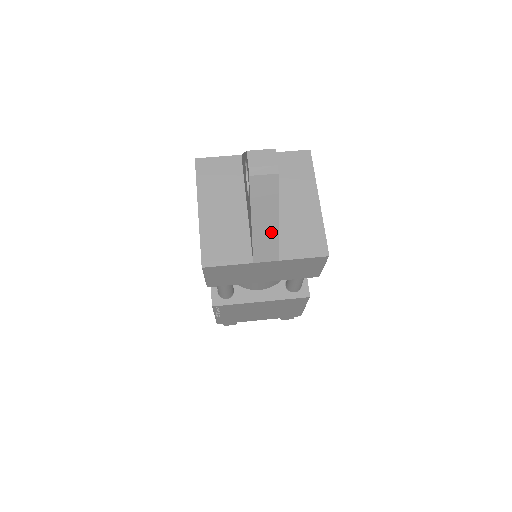
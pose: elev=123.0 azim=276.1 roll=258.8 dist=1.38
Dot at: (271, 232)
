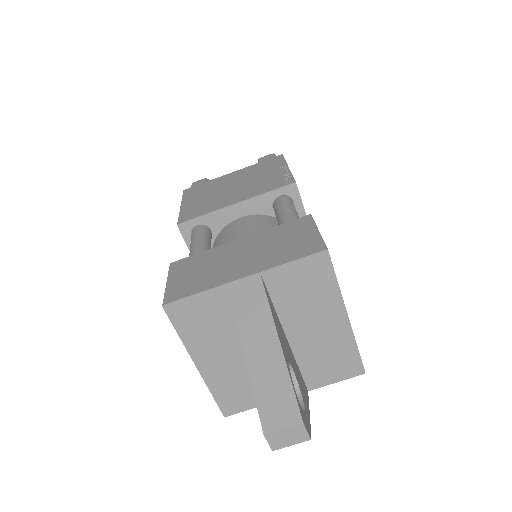
Dot at: occluded
